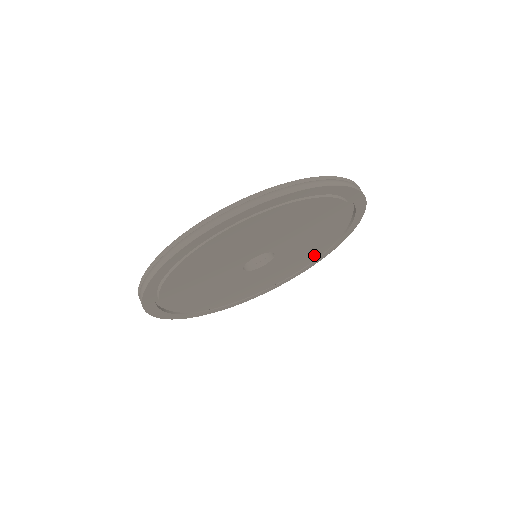
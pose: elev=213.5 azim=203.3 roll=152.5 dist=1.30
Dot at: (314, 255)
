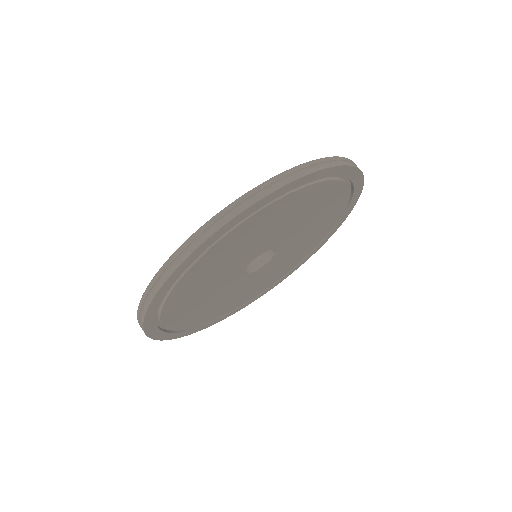
Dot at: (320, 237)
